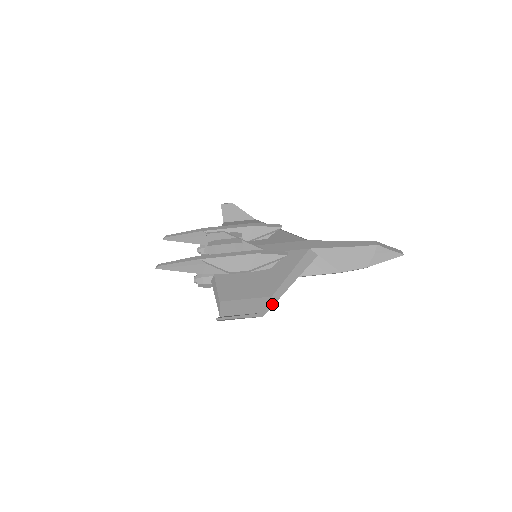
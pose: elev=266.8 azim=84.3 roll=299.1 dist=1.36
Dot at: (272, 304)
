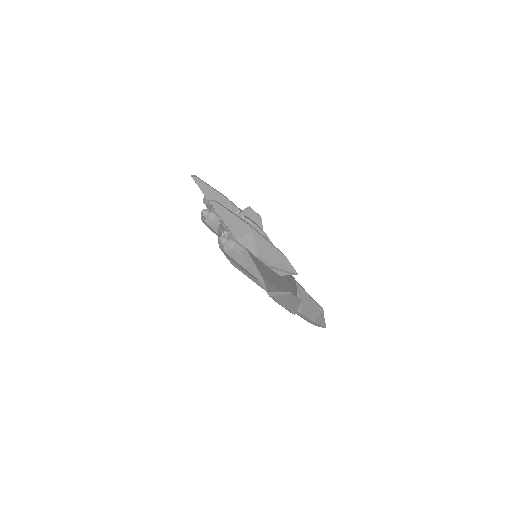
Dot at: occluded
